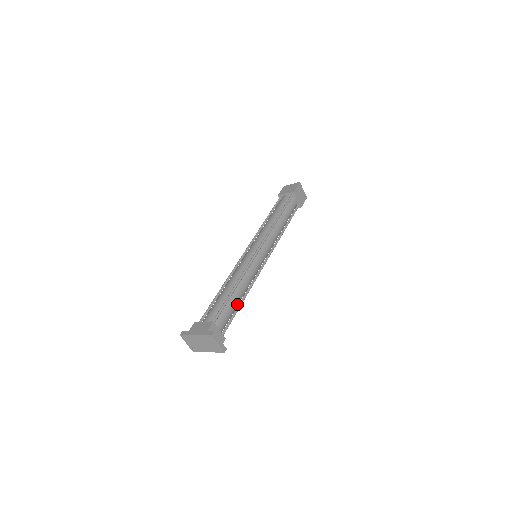
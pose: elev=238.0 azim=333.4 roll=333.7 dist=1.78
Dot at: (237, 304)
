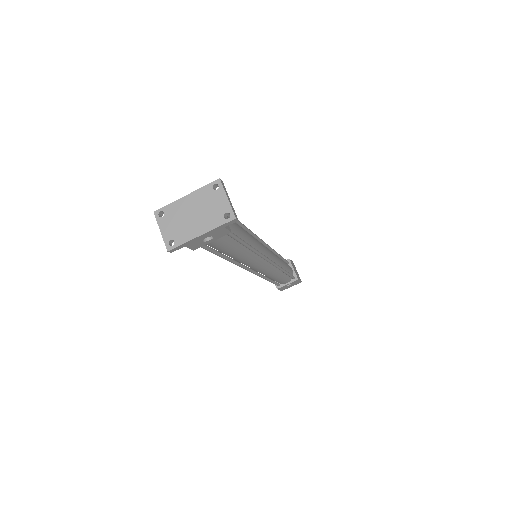
Dot at: (242, 238)
